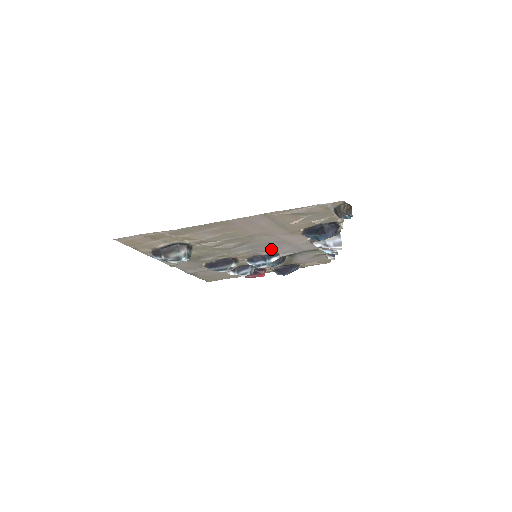
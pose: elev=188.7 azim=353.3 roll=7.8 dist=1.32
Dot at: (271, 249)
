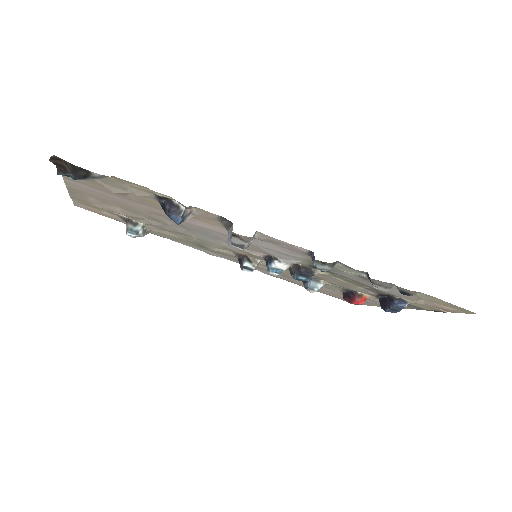
Dot at: occluded
